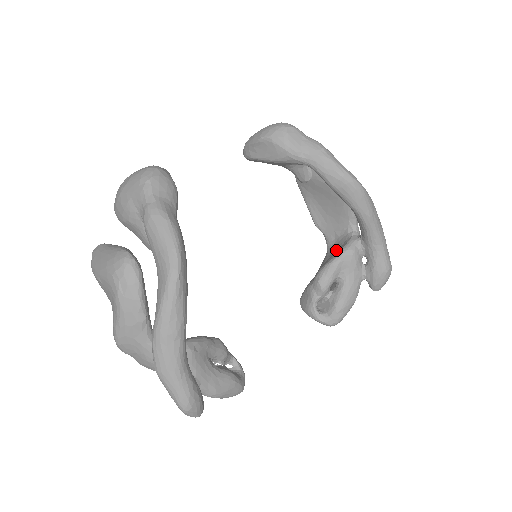
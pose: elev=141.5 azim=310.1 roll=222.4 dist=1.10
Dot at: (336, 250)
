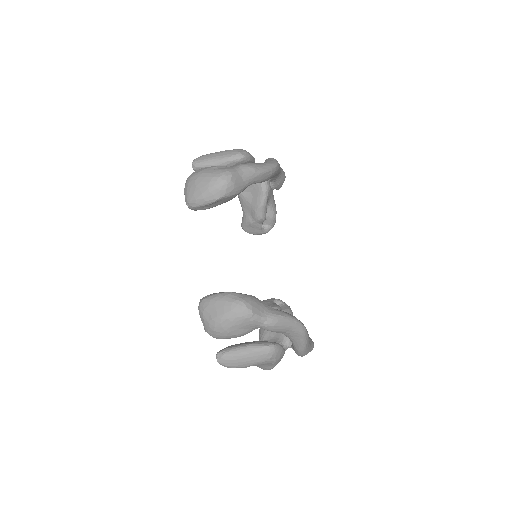
Dot at: (251, 190)
